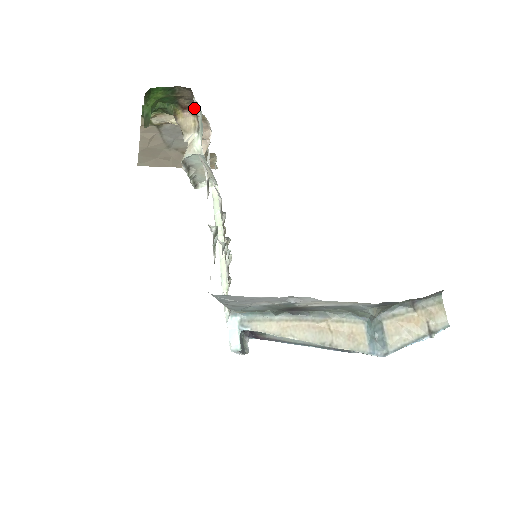
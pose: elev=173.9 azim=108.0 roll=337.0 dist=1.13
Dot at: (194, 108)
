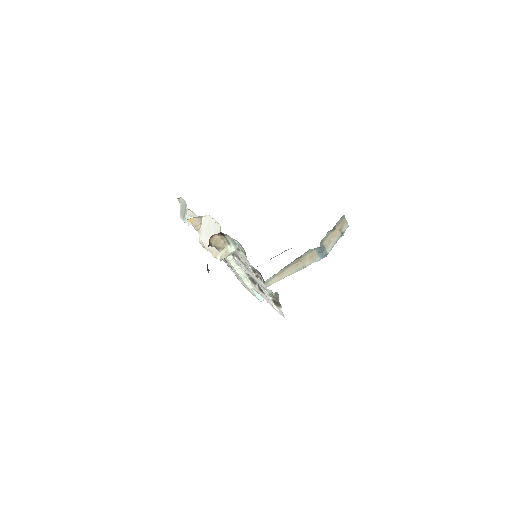
Dot at: (223, 235)
